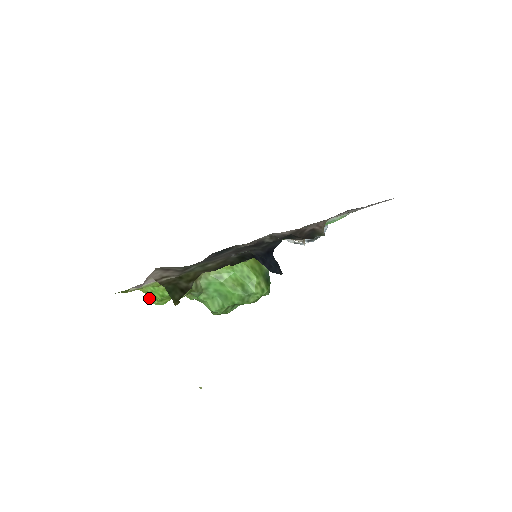
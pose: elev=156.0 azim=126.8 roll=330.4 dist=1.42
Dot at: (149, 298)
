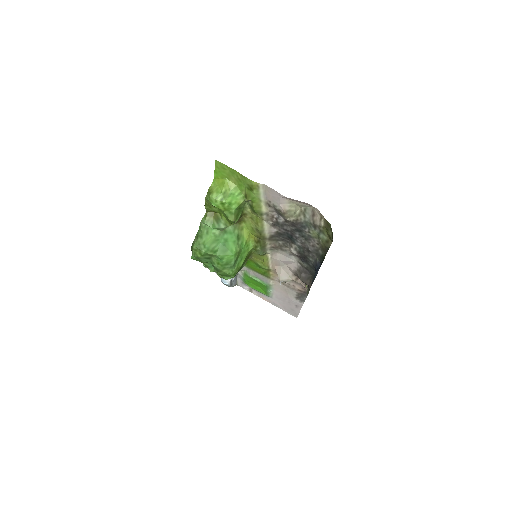
Dot at: (214, 190)
